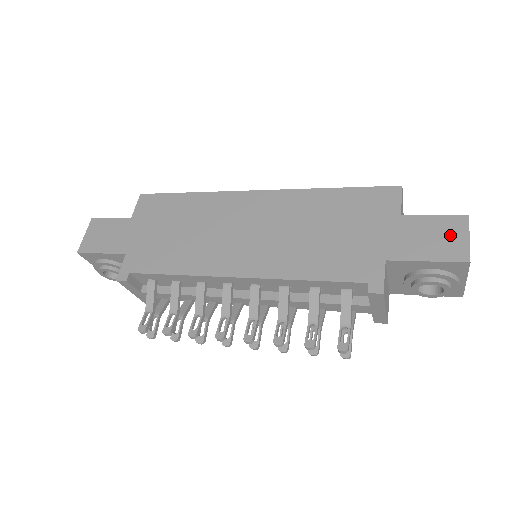
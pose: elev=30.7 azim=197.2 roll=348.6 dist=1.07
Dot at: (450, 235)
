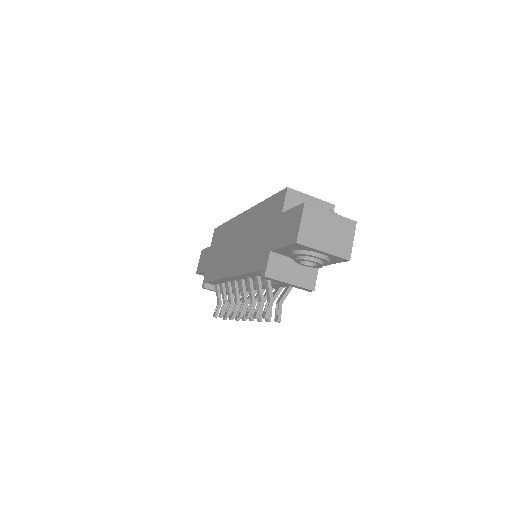
Dot at: (294, 223)
